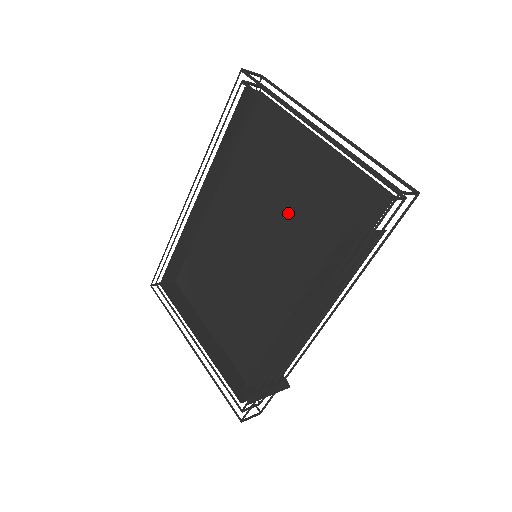
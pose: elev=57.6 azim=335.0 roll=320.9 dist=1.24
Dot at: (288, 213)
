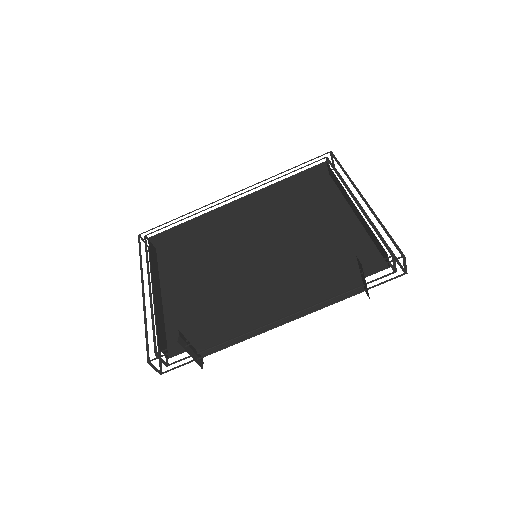
Dot at: (300, 245)
